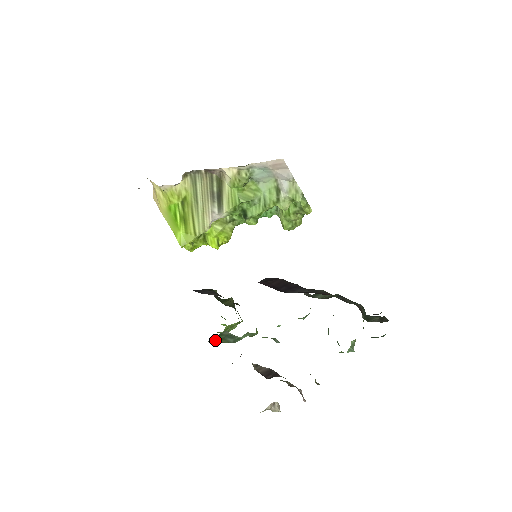
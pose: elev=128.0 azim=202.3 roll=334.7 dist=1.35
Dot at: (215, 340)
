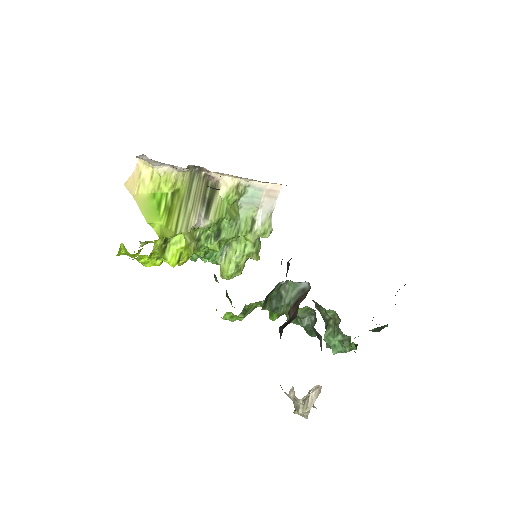
Dot at: (268, 295)
